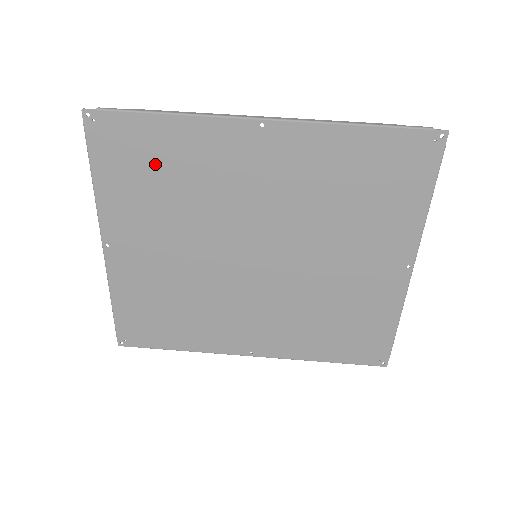
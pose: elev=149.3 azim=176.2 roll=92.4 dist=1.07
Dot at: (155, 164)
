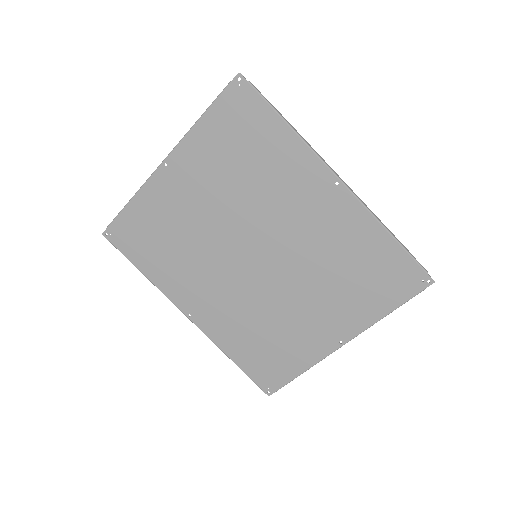
Dot at: (250, 145)
